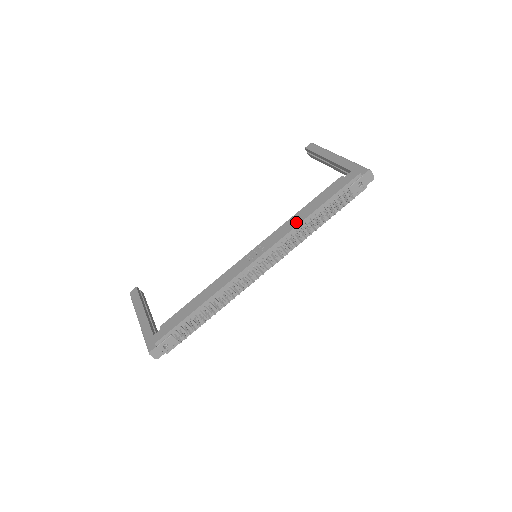
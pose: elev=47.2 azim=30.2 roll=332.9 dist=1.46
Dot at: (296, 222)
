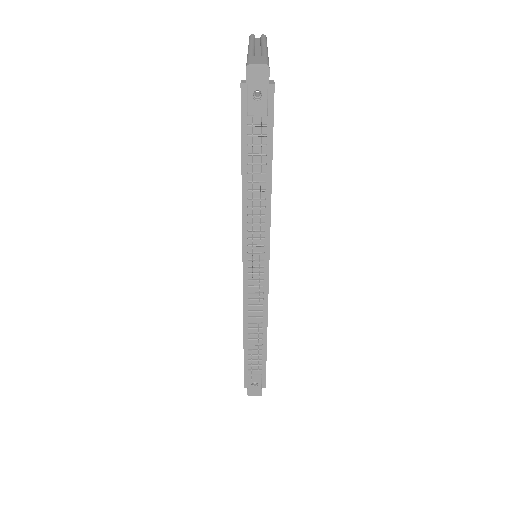
Dot at: occluded
